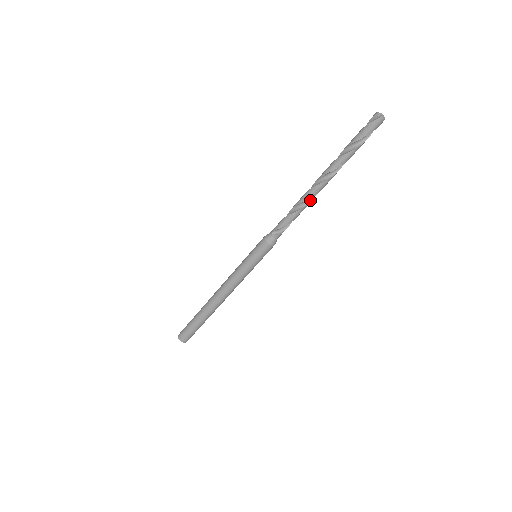
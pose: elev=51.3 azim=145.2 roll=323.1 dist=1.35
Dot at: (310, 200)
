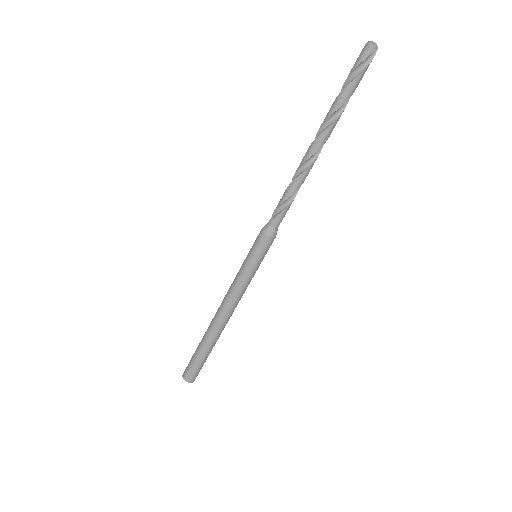
Dot at: (304, 170)
